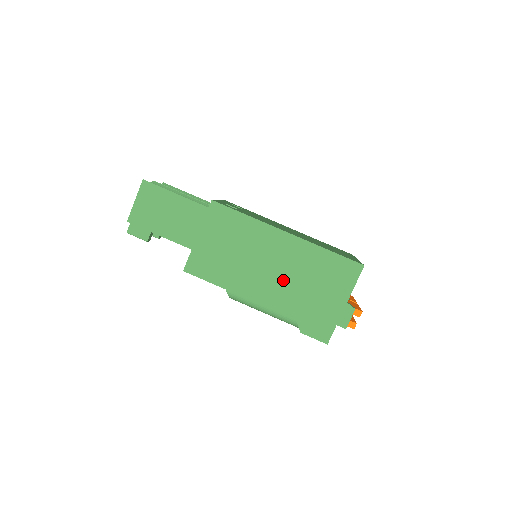
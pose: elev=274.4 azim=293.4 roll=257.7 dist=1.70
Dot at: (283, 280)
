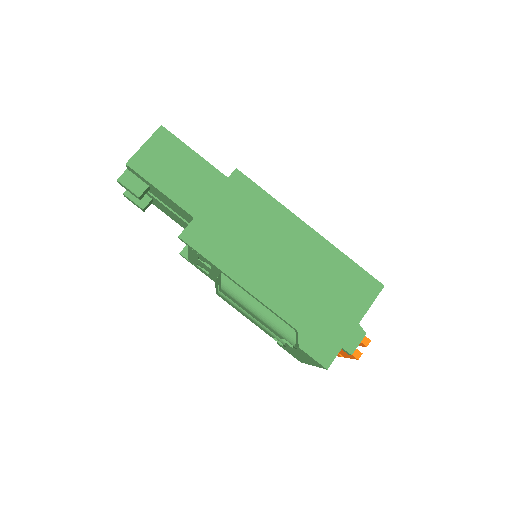
Dot at: (293, 279)
